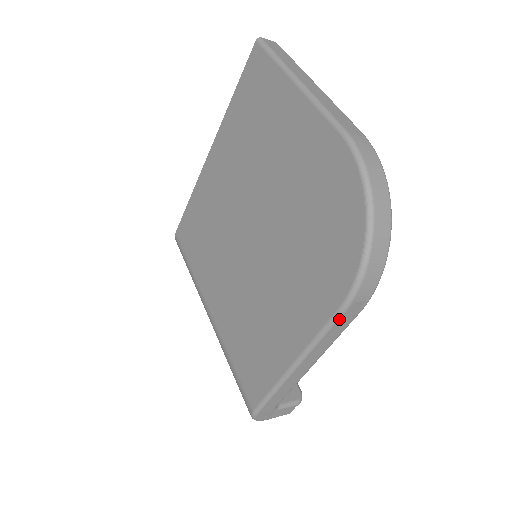
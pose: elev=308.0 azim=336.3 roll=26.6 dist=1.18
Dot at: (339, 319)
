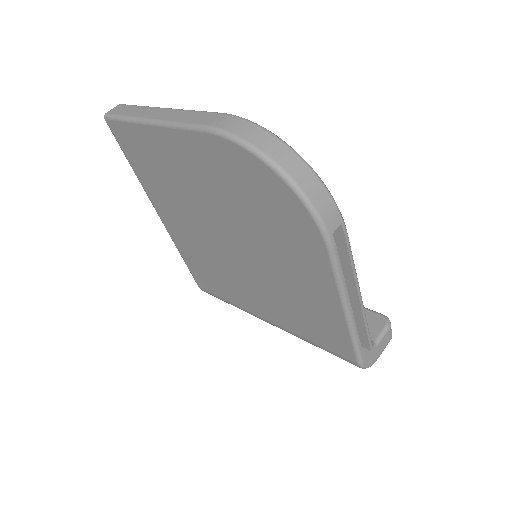
Dot at: (336, 255)
